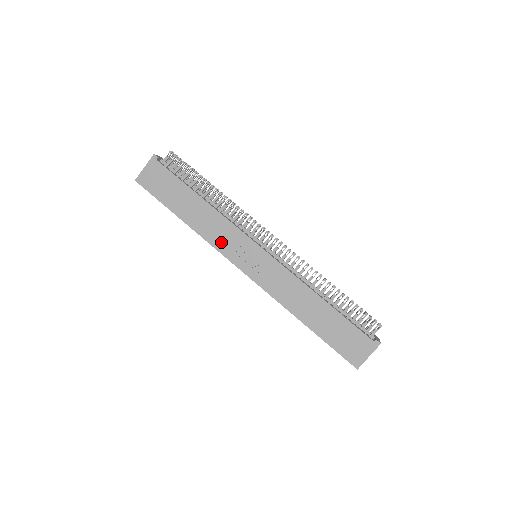
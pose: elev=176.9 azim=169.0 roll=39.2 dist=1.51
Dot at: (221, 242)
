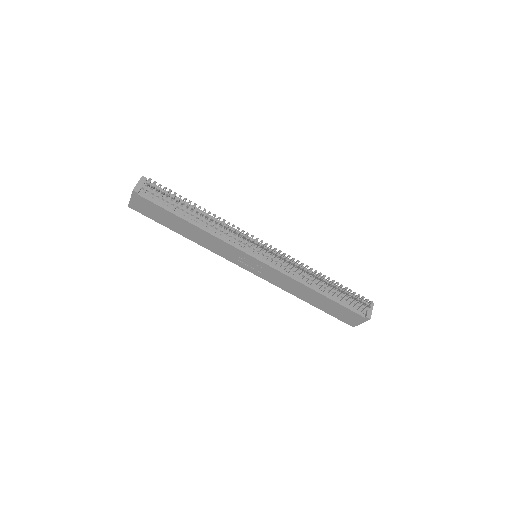
Dot at: (222, 252)
